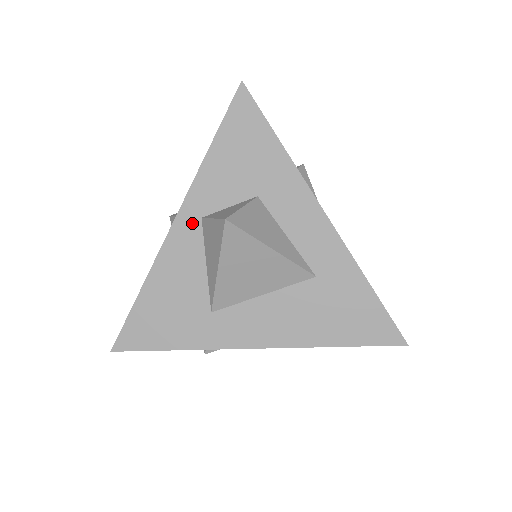
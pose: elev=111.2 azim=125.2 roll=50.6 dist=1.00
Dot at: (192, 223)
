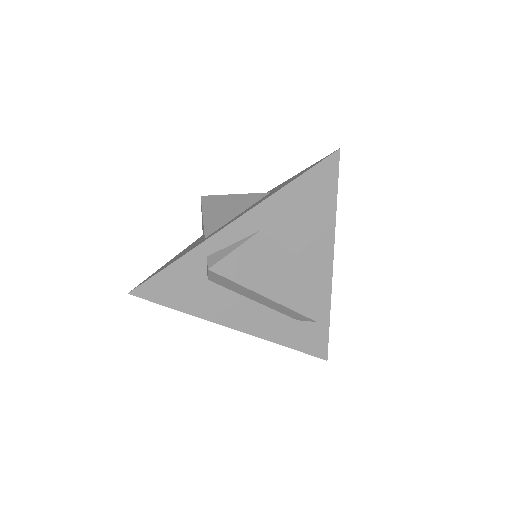
Dot at: occluded
